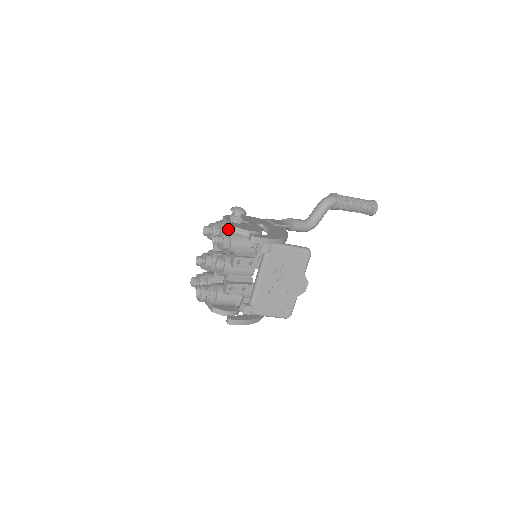
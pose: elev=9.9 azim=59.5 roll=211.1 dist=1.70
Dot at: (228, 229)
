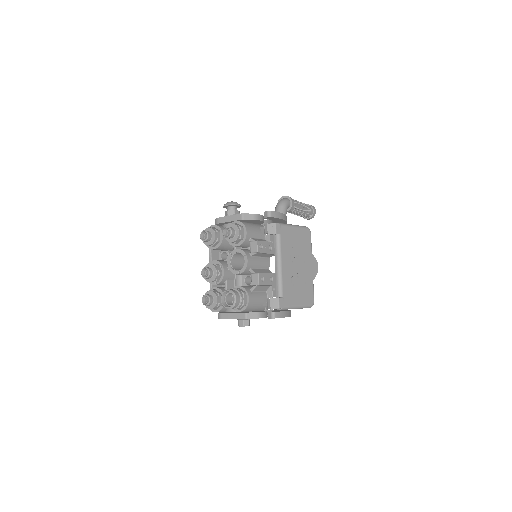
Dot at: occluded
